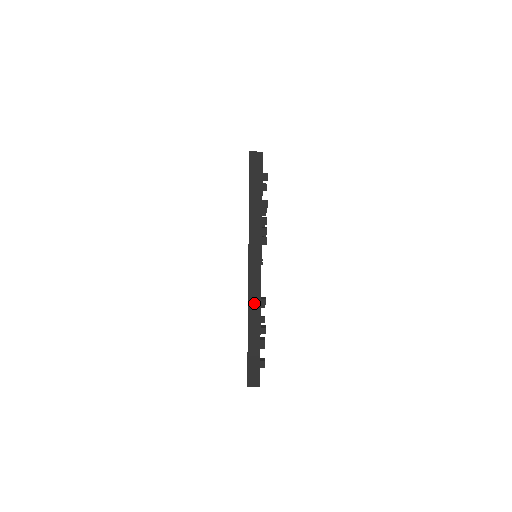
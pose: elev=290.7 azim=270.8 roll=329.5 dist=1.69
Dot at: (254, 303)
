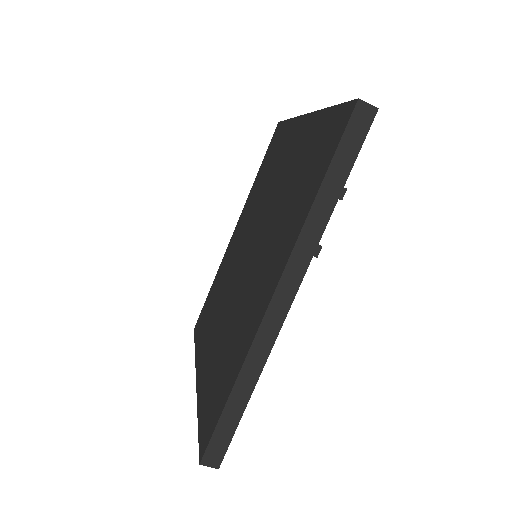
Dot at: (263, 342)
